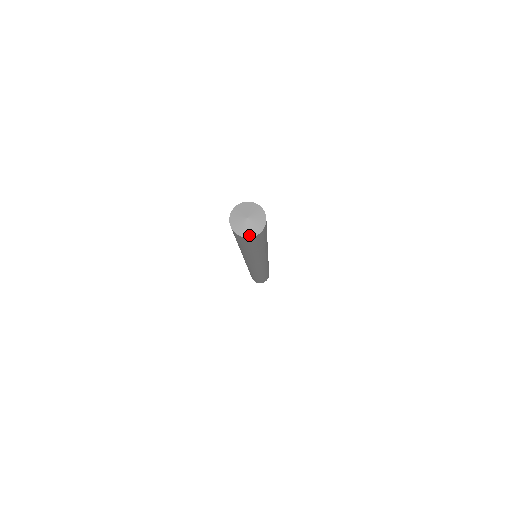
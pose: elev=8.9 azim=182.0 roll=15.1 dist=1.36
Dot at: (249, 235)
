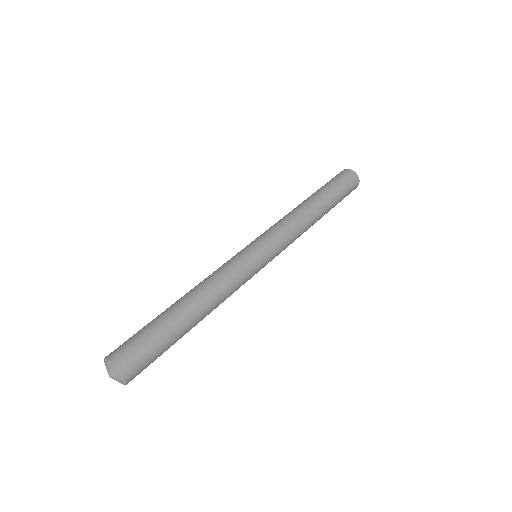
Dot at: occluded
